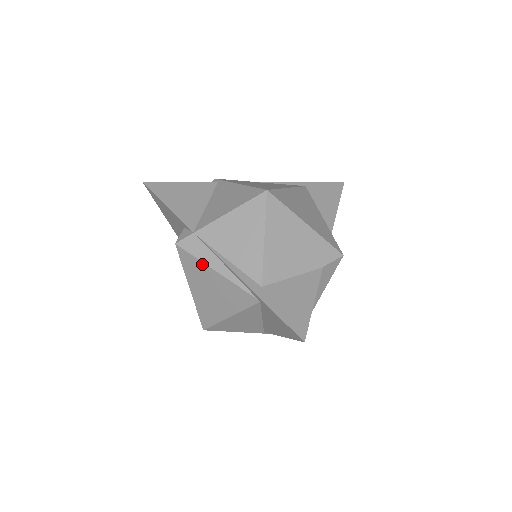
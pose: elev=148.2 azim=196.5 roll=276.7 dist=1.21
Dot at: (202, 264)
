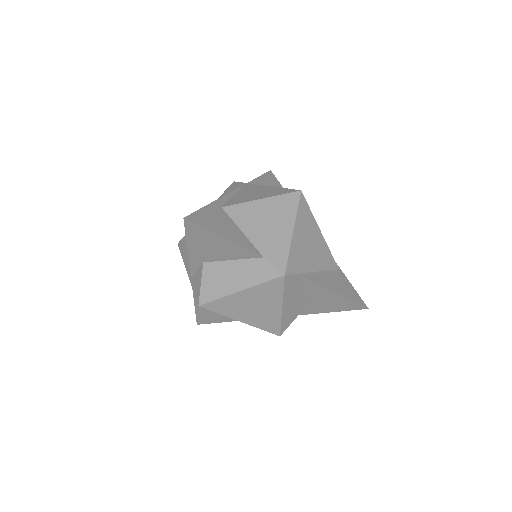
Dot at: (225, 191)
